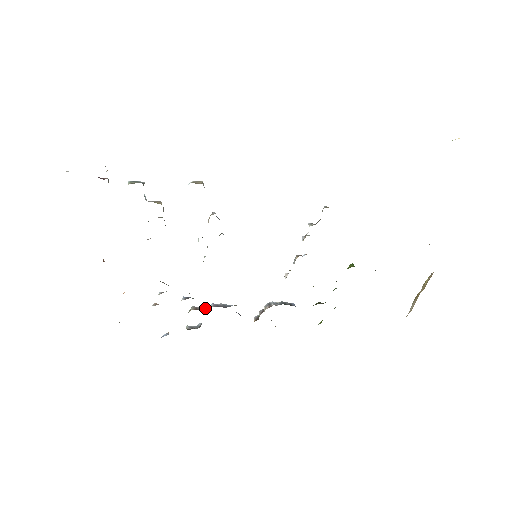
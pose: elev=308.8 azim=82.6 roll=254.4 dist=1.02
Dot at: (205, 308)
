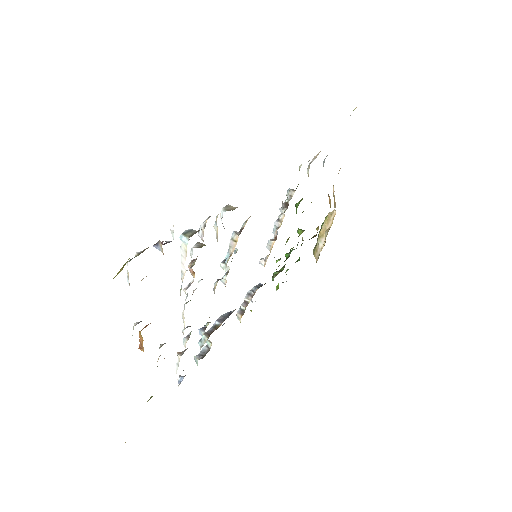
Dot at: (212, 329)
